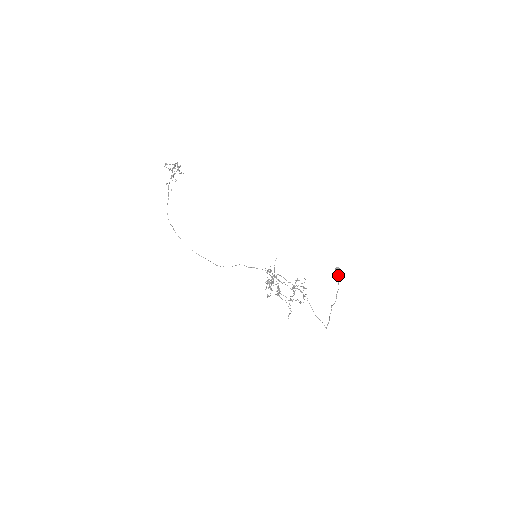
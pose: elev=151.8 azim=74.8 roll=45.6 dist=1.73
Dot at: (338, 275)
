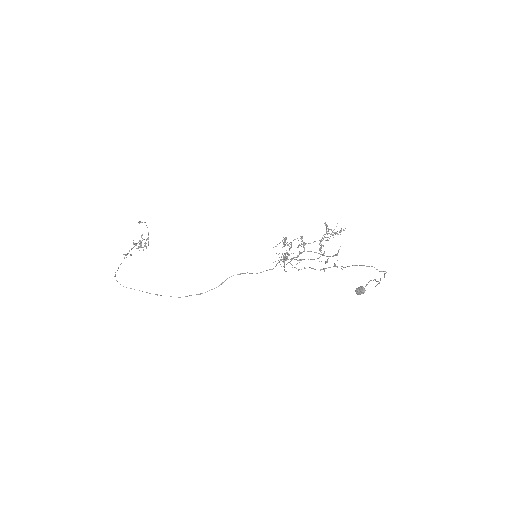
Dot at: occluded
